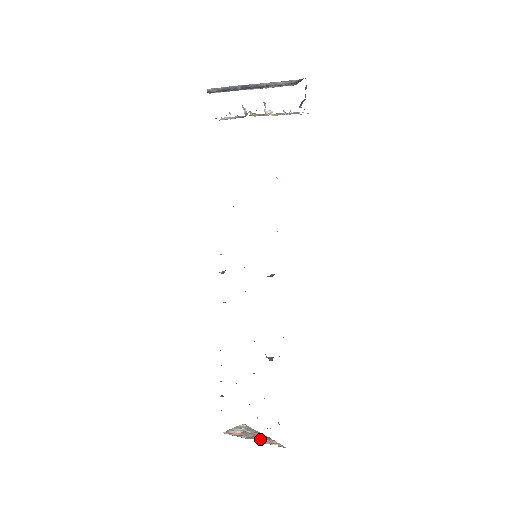
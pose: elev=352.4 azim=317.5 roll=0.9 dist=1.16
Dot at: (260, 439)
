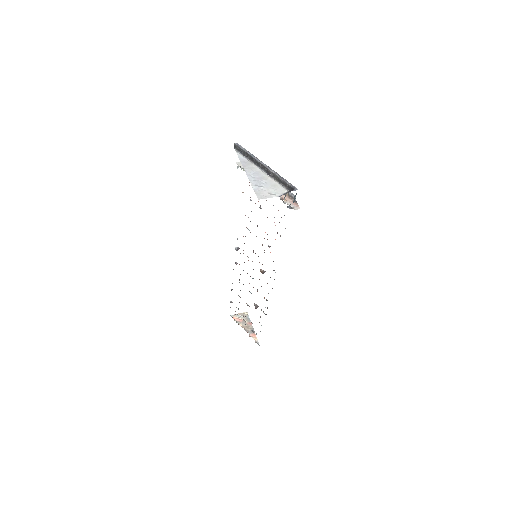
Dot at: (248, 330)
